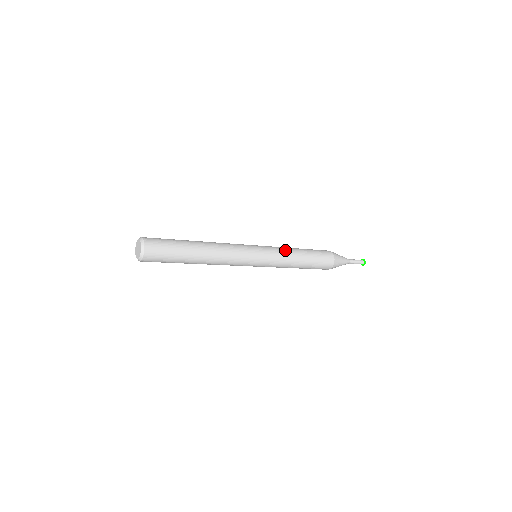
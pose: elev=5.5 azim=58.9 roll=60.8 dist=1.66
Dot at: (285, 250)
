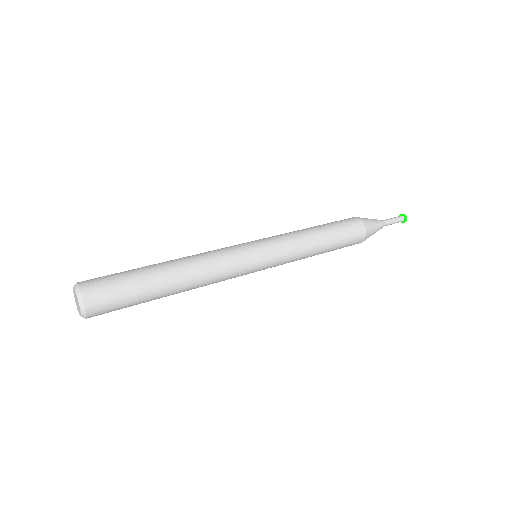
Dot at: (291, 233)
